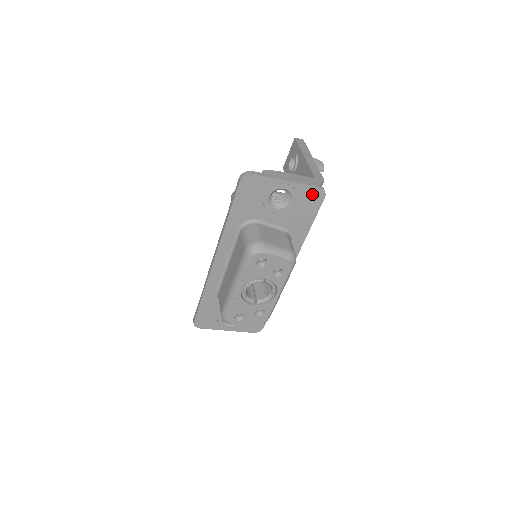
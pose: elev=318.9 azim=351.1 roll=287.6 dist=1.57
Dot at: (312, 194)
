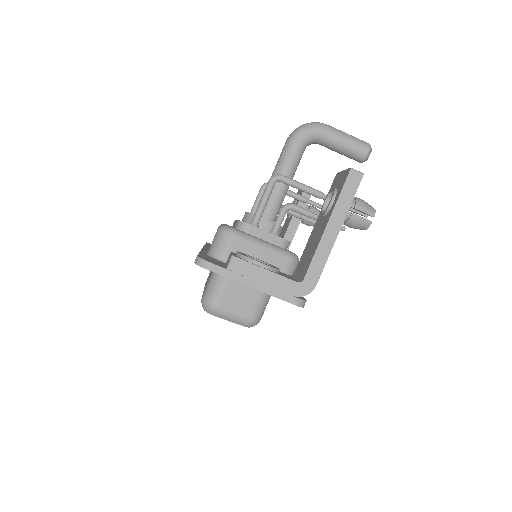
Dot at: occluded
